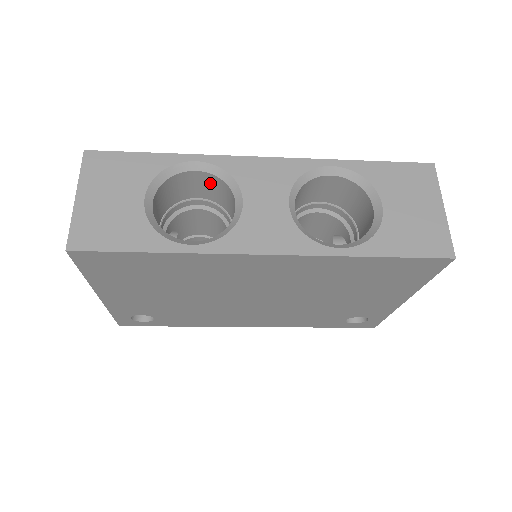
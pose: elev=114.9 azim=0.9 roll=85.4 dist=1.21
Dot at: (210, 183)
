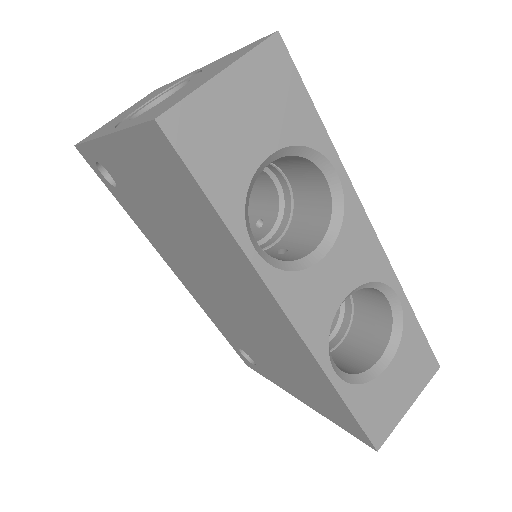
Dot at: (317, 194)
